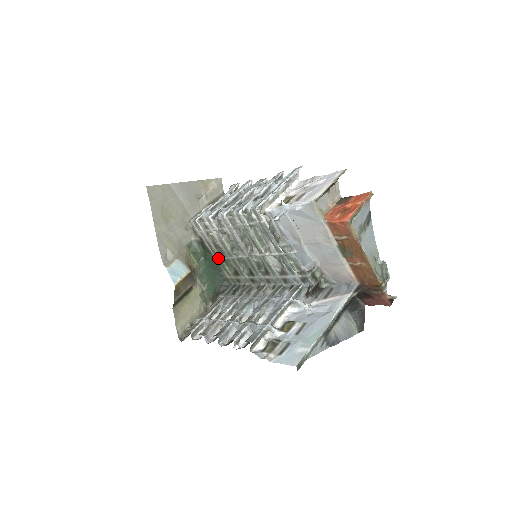
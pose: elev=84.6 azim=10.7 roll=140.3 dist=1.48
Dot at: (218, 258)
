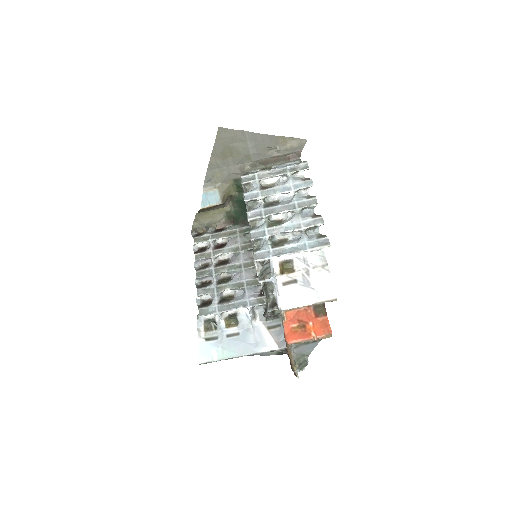
Dot at: occluded
